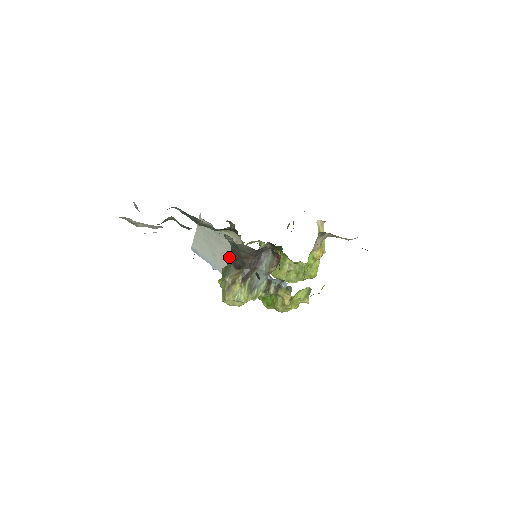
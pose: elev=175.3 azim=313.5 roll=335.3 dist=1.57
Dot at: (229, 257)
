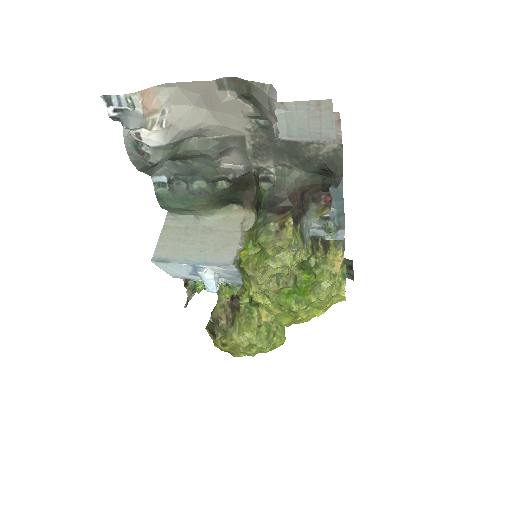
Dot at: (233, 242)
